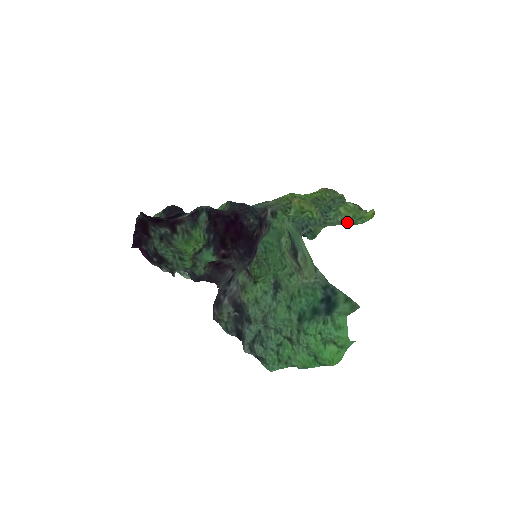
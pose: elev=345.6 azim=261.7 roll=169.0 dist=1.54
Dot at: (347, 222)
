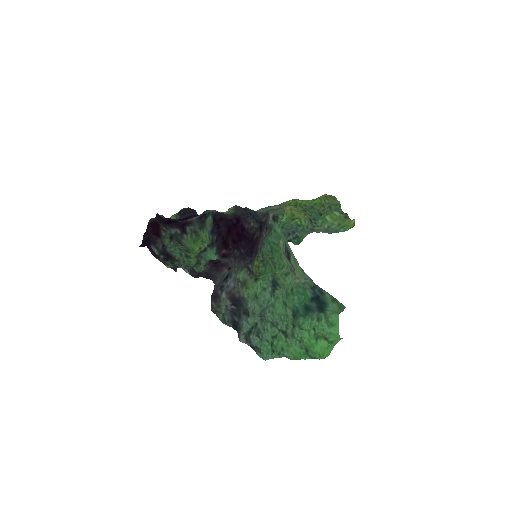
Dot at: (332, 230)
